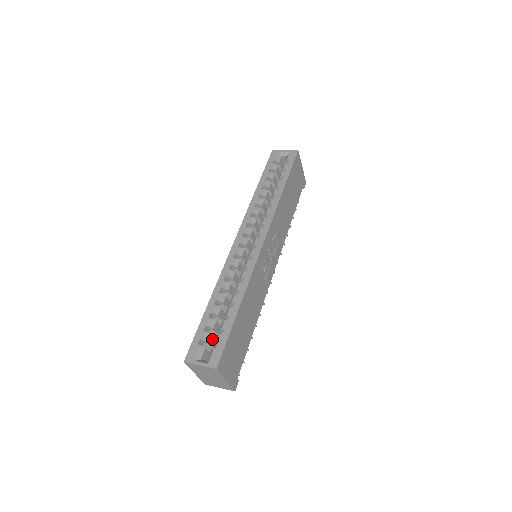
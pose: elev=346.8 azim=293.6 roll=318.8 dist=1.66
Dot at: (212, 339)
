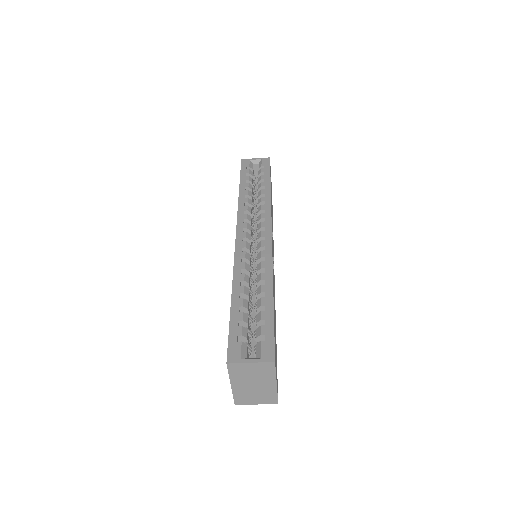
Dot at: (248, 337)
